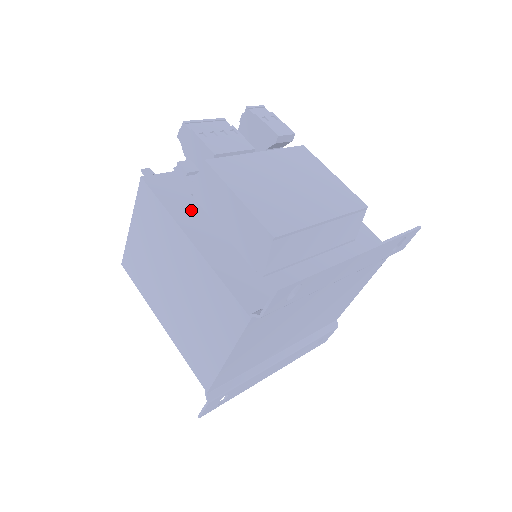
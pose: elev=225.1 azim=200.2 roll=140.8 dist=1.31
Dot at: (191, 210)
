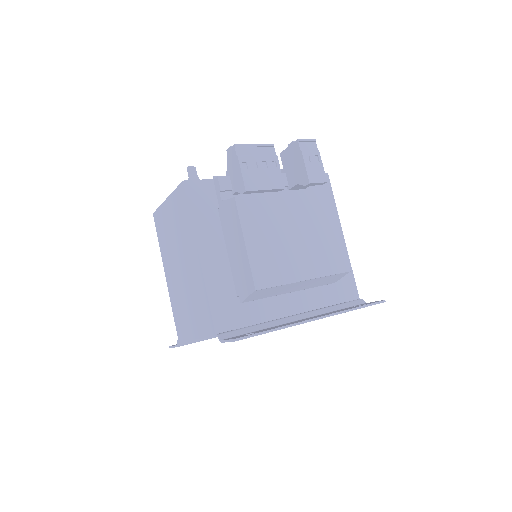
Dot at: (211, 225)
